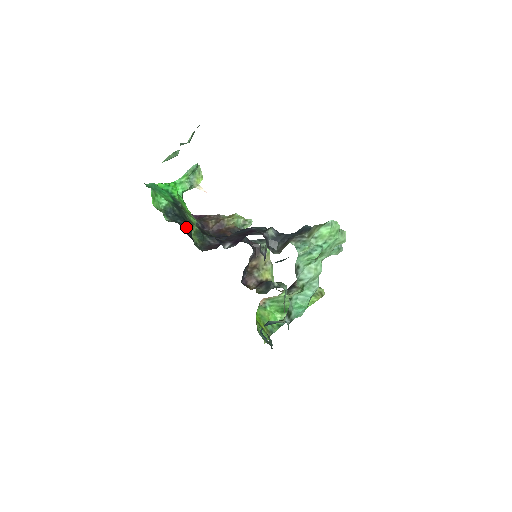
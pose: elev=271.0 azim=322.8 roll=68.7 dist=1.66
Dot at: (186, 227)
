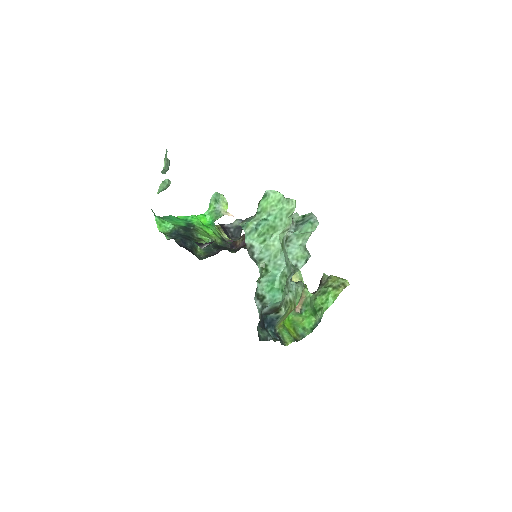
Dot at: (184, 241)
